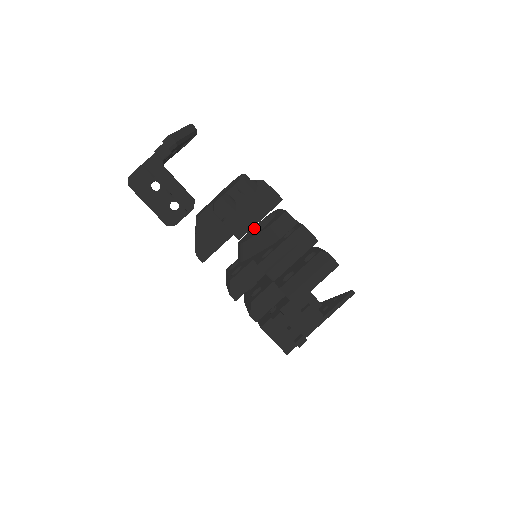
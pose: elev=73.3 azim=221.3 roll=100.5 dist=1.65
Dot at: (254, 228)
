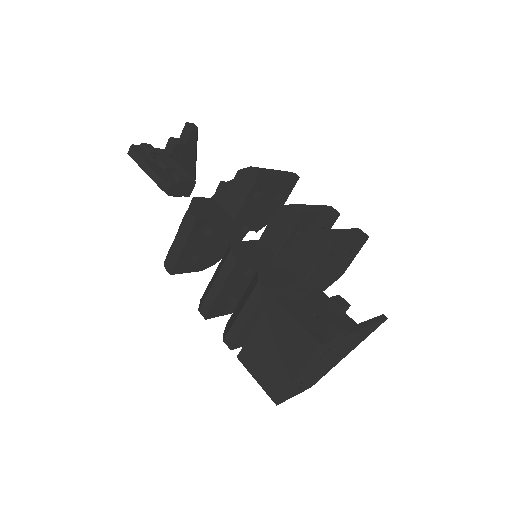
Dot at: occluded
